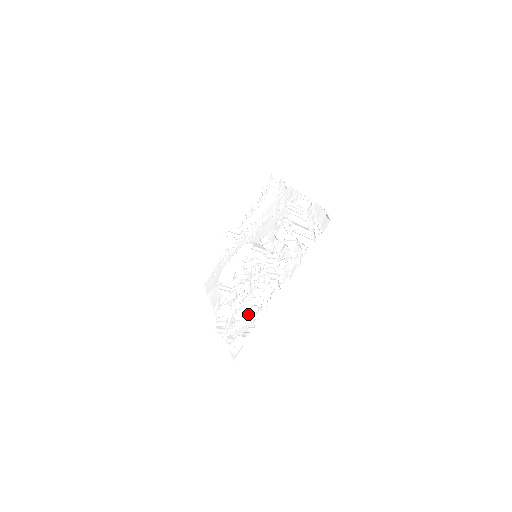
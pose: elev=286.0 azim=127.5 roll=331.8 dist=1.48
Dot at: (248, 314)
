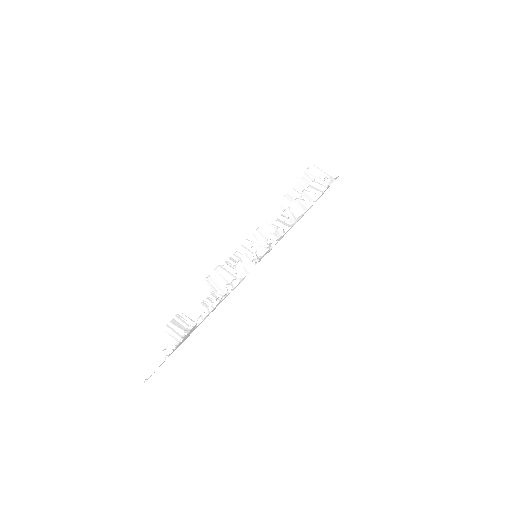
Dot at: occluded
